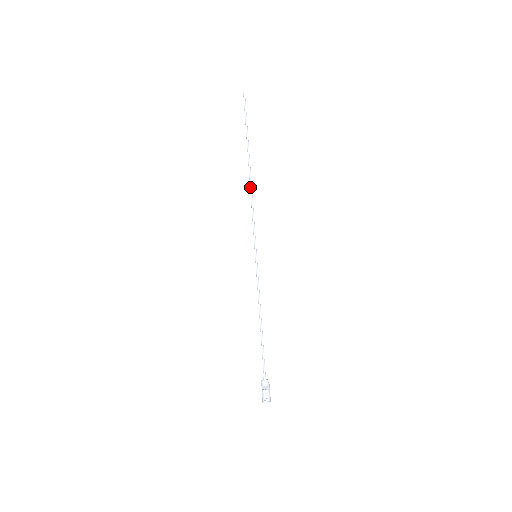
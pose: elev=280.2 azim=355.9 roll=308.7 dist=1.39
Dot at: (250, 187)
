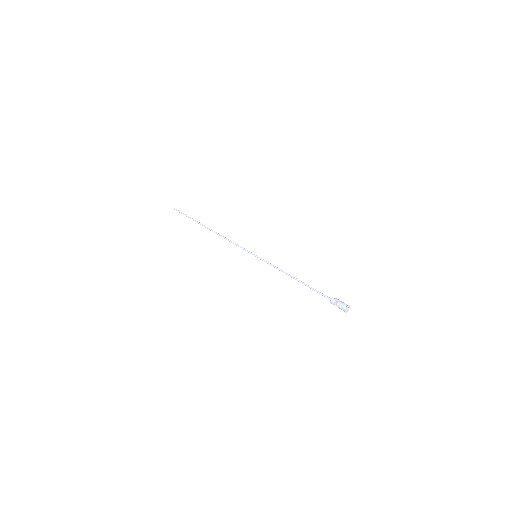
Dot at: occluded
